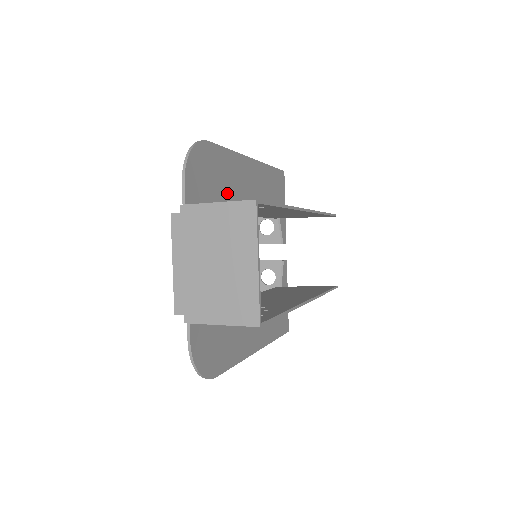
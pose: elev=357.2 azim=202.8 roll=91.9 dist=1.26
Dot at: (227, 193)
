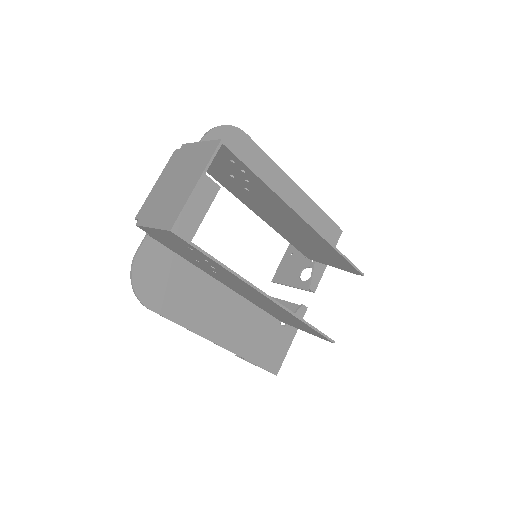
Dot at: occluded
